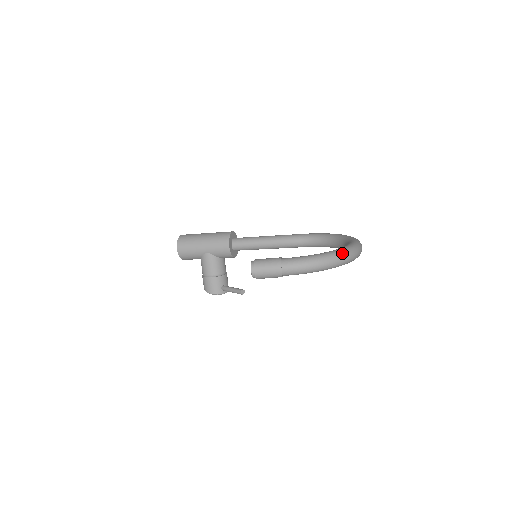
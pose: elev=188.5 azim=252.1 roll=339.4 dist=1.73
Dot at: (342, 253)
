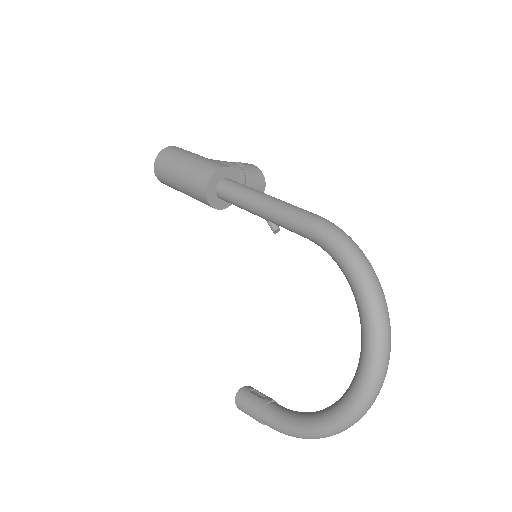
Dot at: (333, 433)
